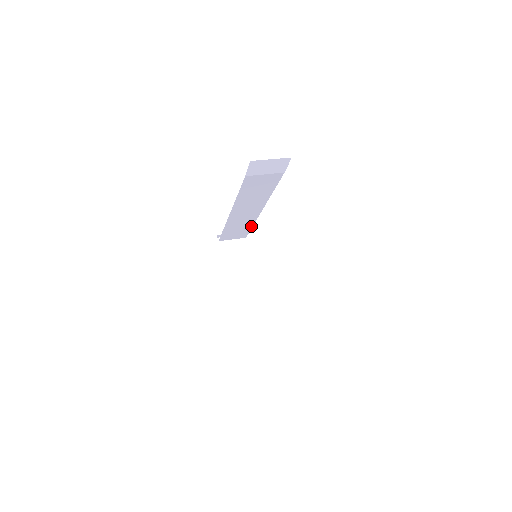
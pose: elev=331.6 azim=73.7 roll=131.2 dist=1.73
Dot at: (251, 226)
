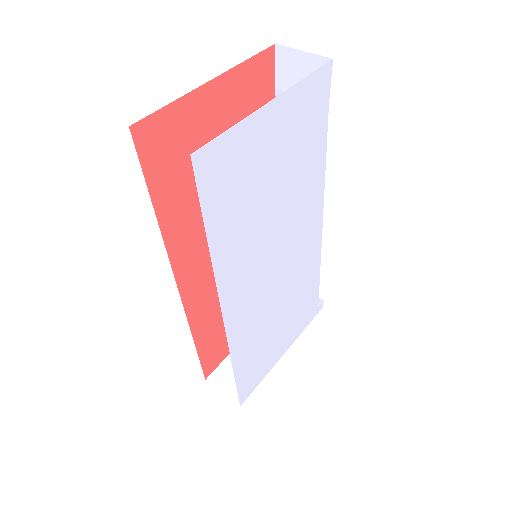
Dot at: occluded
